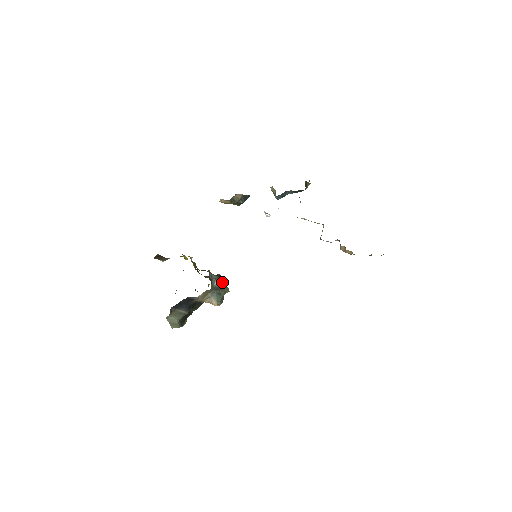
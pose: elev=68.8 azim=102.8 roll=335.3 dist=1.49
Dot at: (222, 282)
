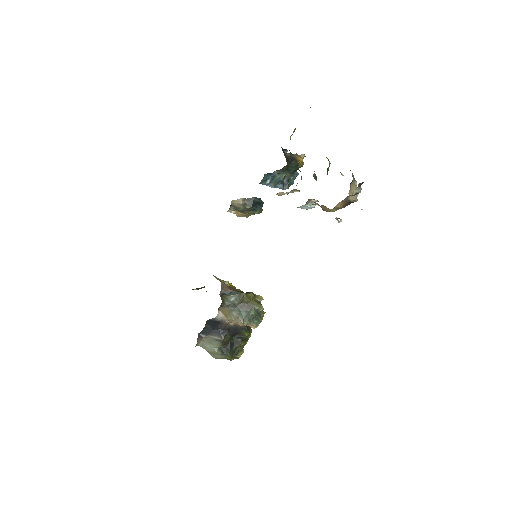
Dot at: (240, 296)
